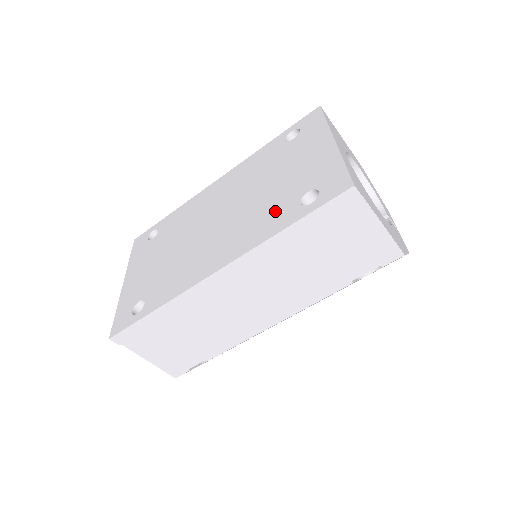
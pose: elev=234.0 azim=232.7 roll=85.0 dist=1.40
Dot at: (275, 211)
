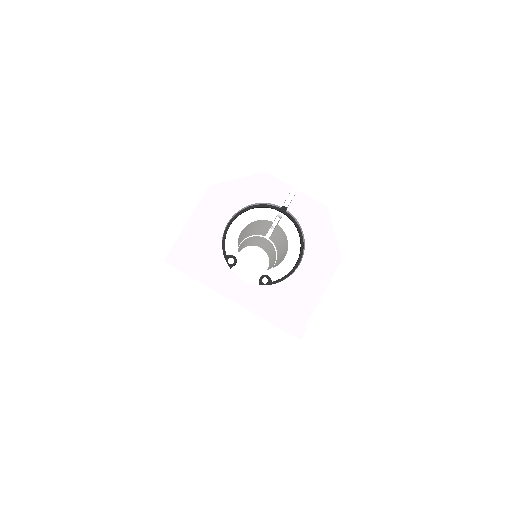
Dot at: occluded
